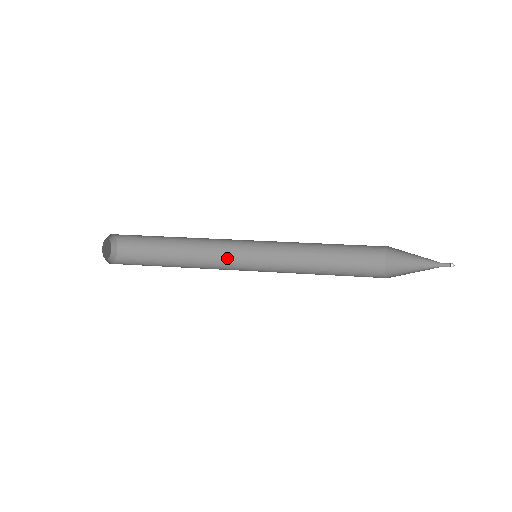
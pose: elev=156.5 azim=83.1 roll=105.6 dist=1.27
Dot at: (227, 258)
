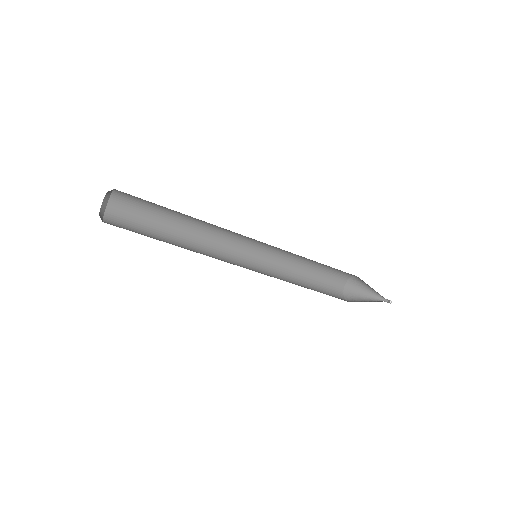
Dot at: occluded
